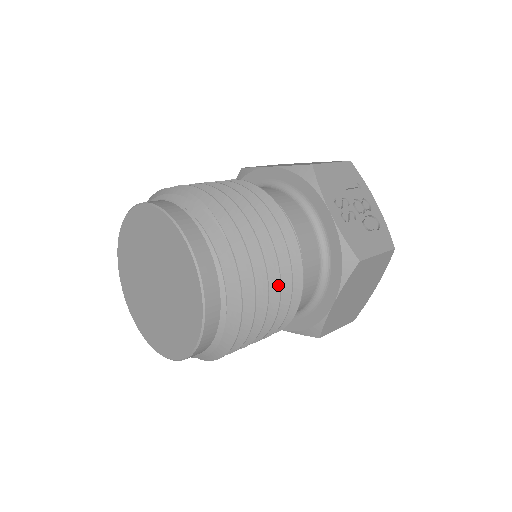
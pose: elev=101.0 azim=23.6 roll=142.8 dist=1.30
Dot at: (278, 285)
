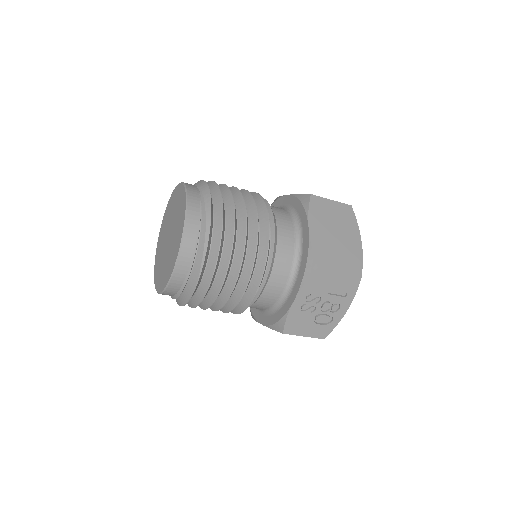
Dot at: (219, 307)
